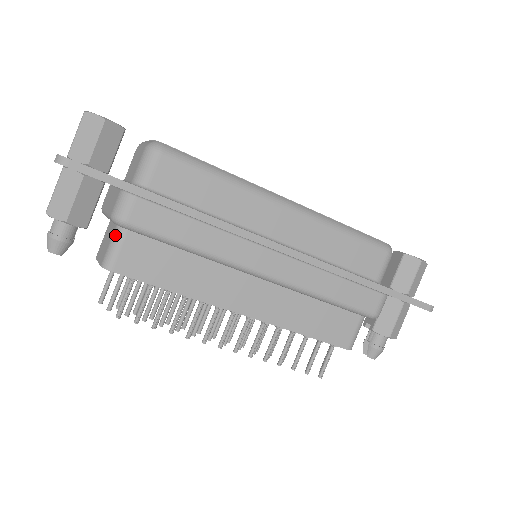
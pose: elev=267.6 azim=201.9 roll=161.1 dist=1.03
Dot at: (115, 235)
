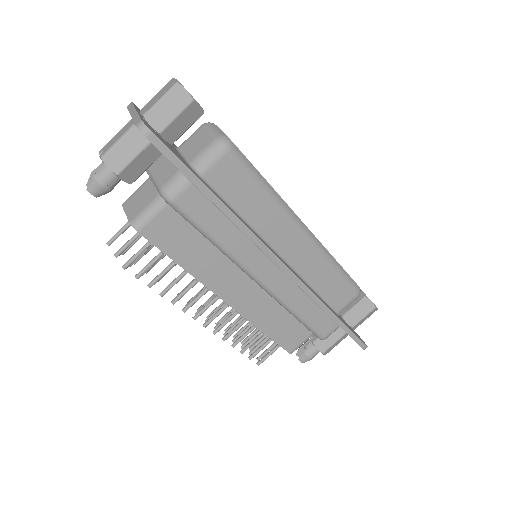
Dot at: (155, 203)
